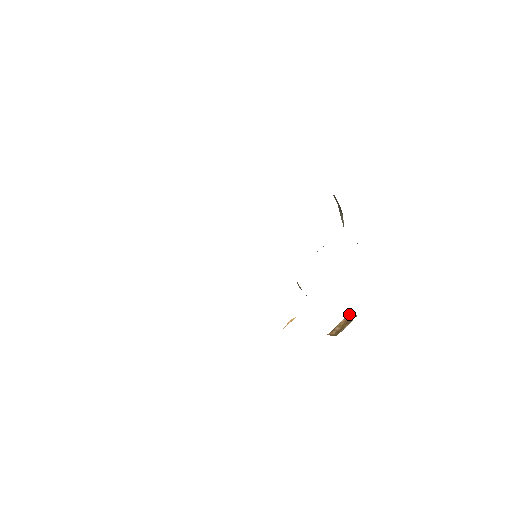
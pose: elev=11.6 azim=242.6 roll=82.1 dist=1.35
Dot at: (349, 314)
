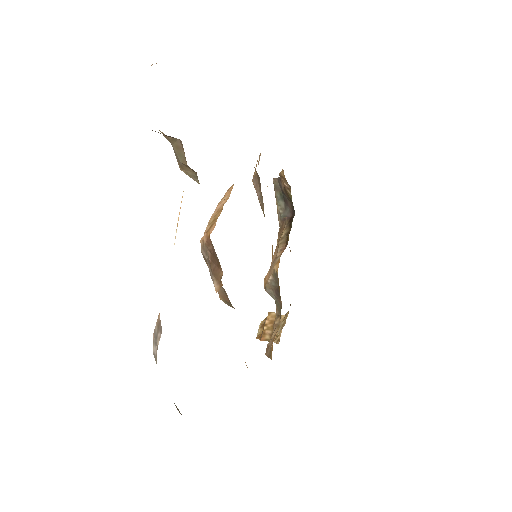
Dot at: (270, 313)
